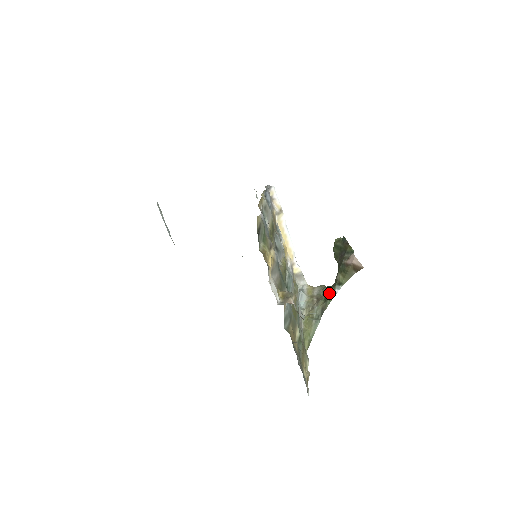
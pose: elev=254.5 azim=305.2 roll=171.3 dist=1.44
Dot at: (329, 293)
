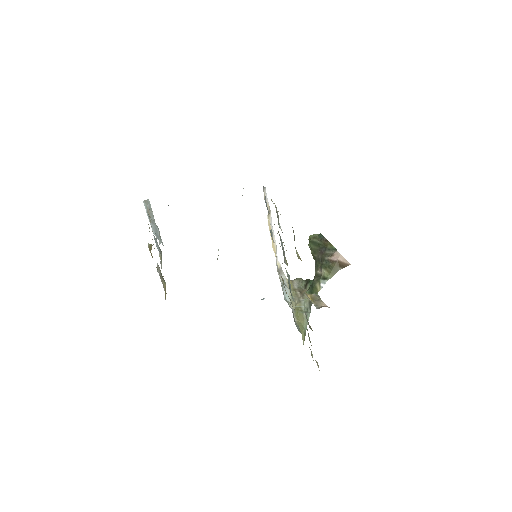
Dot at: (314, 287)
